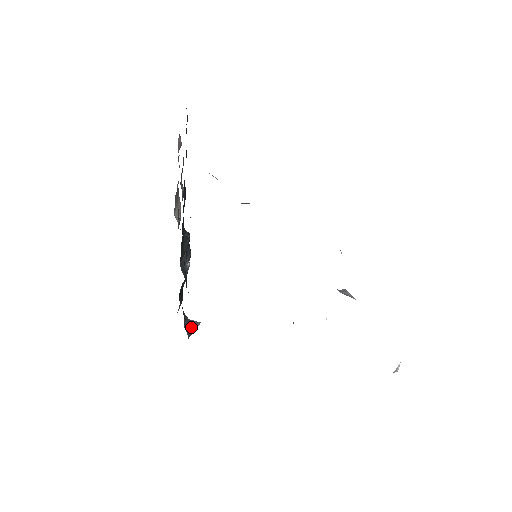
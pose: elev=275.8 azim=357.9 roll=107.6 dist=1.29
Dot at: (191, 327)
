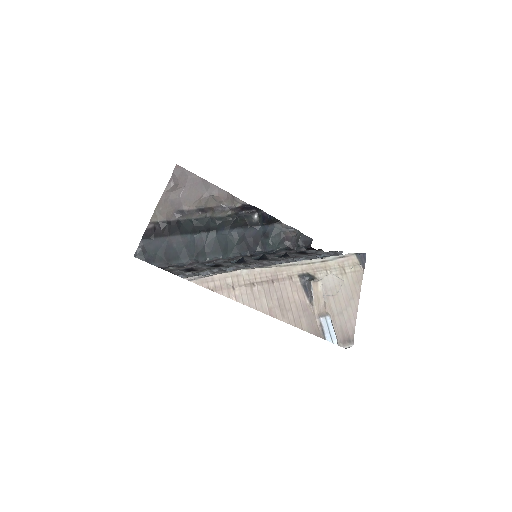
Dot at: (291, 236)
